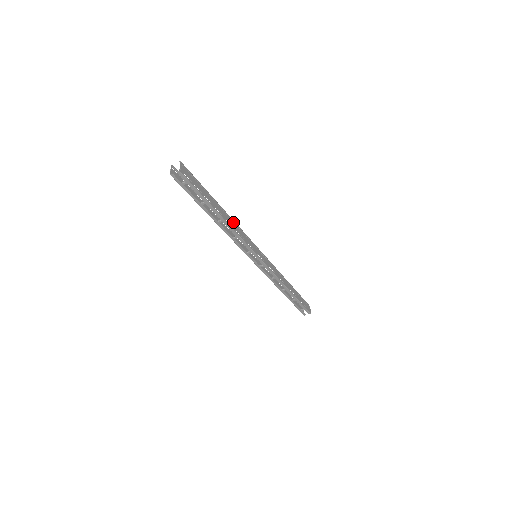
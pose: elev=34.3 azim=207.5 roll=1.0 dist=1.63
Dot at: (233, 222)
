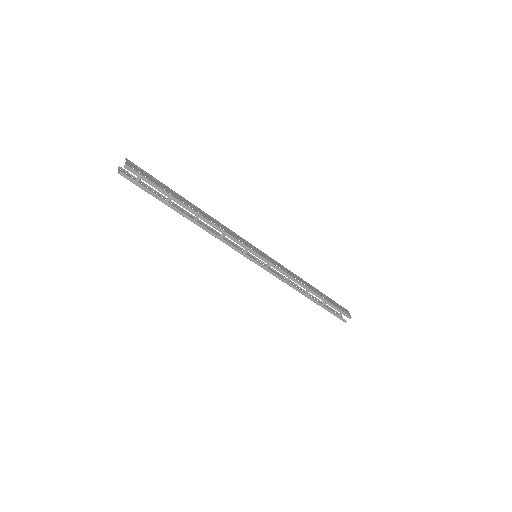
Dot at: (213, 219)
